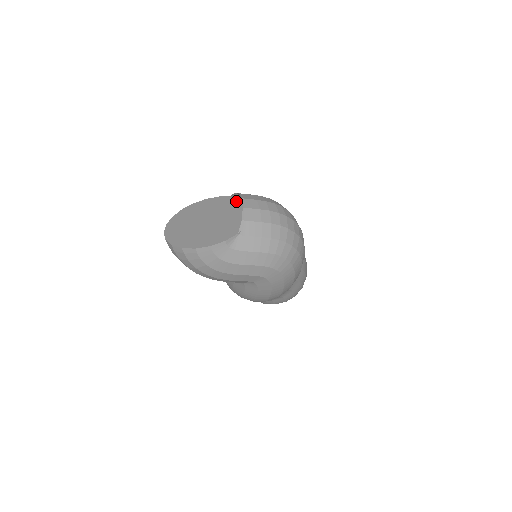
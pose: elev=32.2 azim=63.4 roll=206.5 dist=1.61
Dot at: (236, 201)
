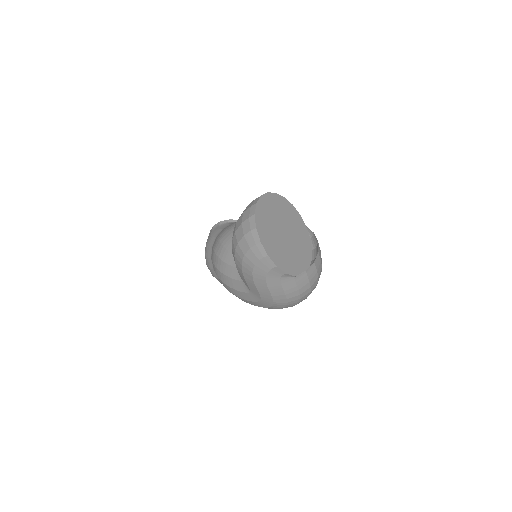
Dot at: (307, 237)
